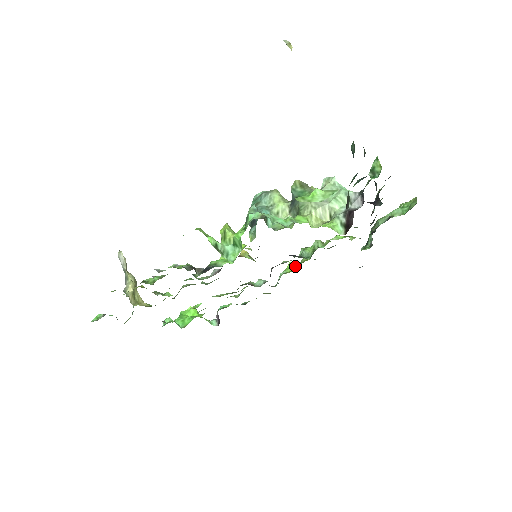
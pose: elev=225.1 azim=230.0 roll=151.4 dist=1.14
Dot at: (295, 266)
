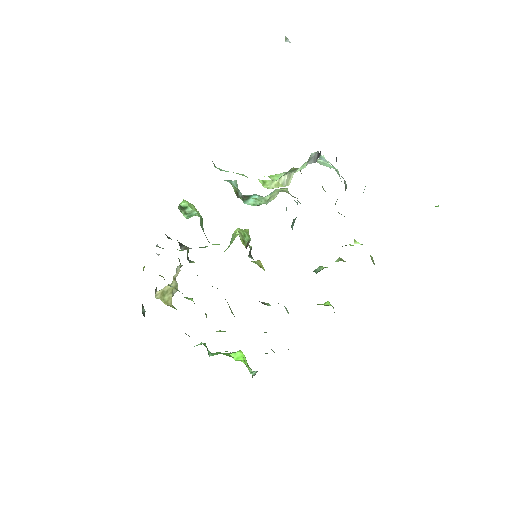
Dot at: (330, 304)
